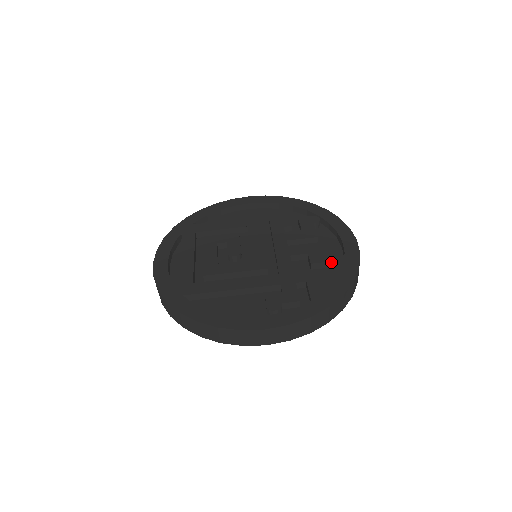
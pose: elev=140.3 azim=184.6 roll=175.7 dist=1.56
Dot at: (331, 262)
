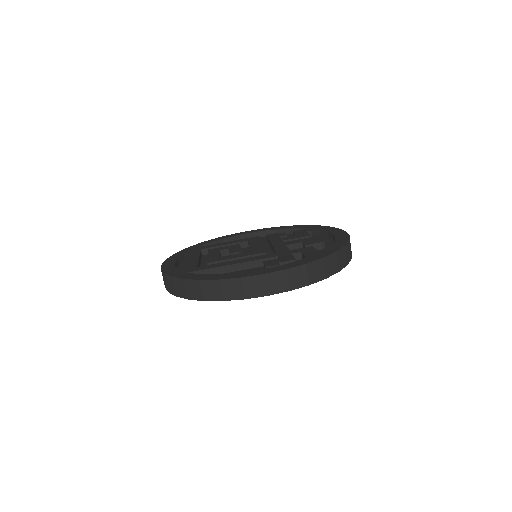
Dot at: (324, 244)
